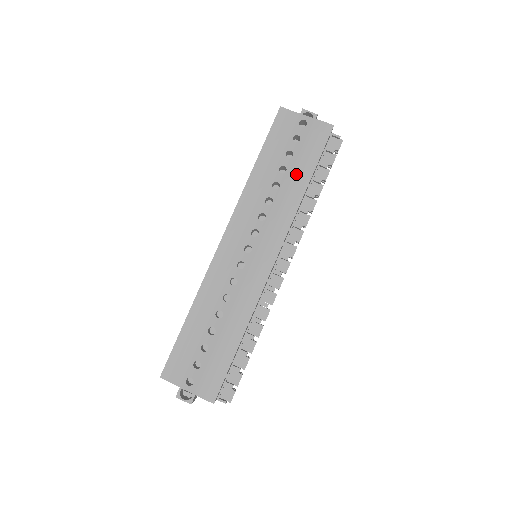
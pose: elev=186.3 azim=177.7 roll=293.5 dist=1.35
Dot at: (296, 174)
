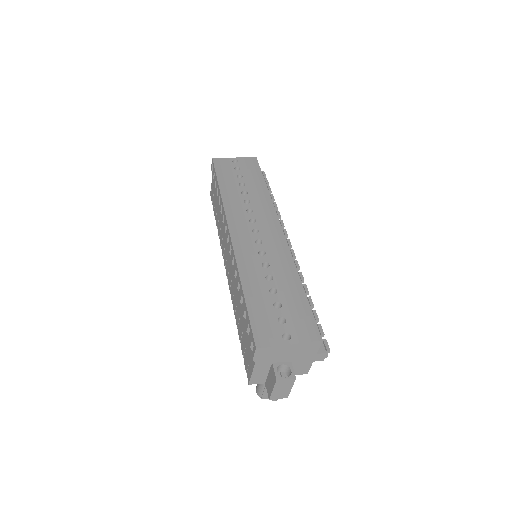
Dot at: (253, 183)
